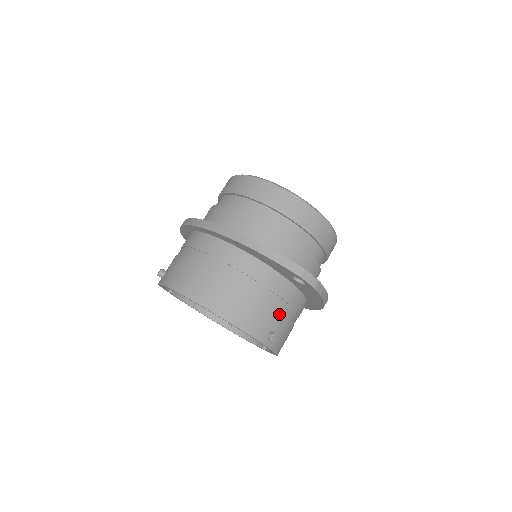
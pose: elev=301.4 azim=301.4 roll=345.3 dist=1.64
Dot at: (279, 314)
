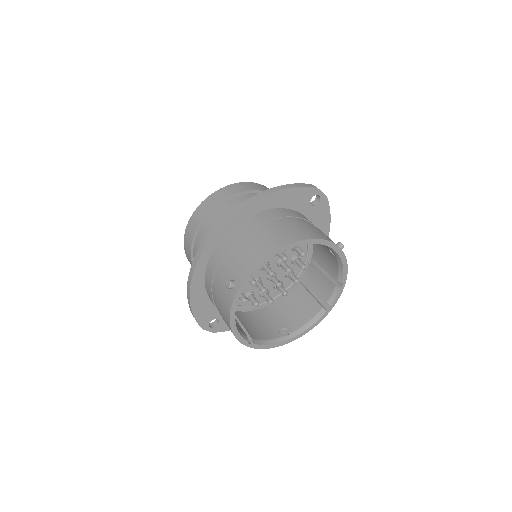
Dot at: occluded
